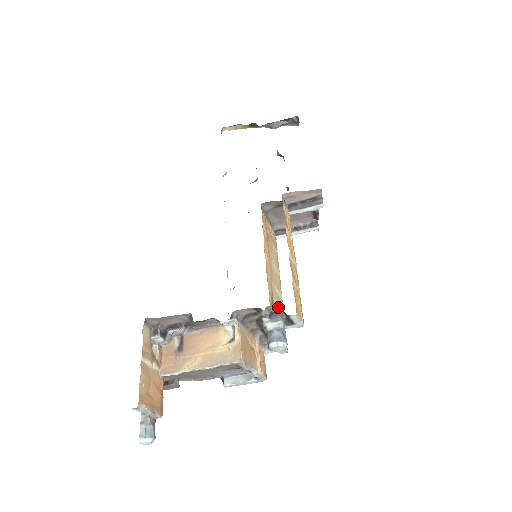
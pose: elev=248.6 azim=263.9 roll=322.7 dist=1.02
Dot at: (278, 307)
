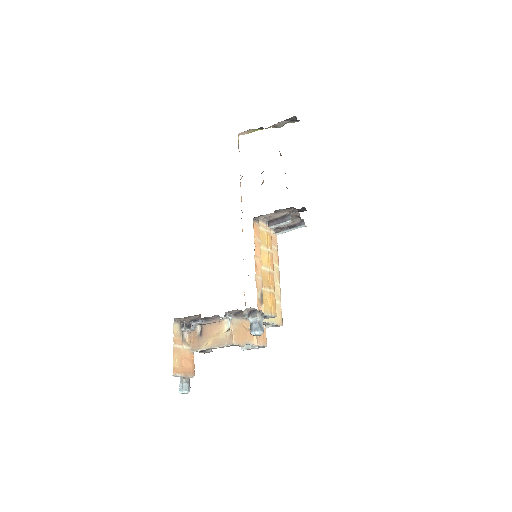
Dot at: (253, 308)
